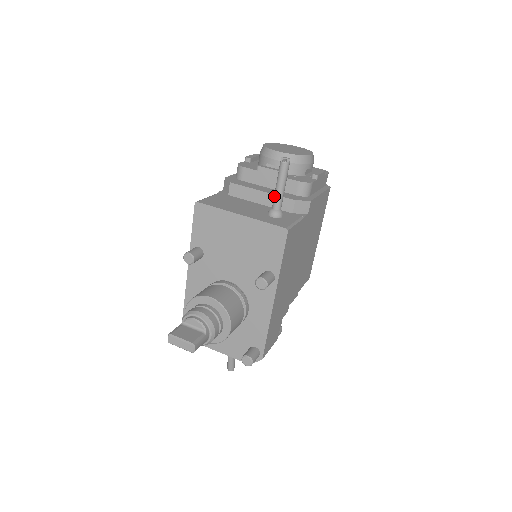
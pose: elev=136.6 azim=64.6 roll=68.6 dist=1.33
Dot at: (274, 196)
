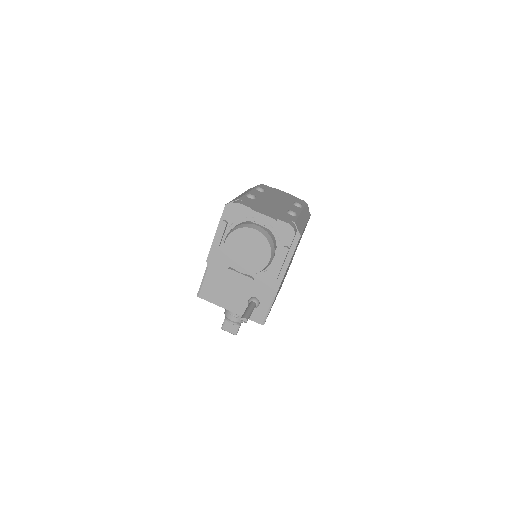
Dot at: occluded
